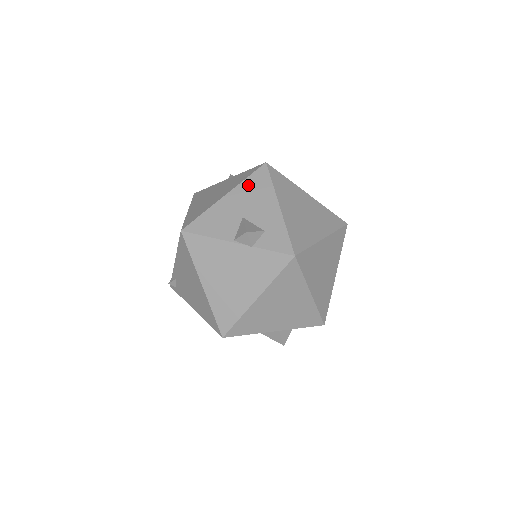
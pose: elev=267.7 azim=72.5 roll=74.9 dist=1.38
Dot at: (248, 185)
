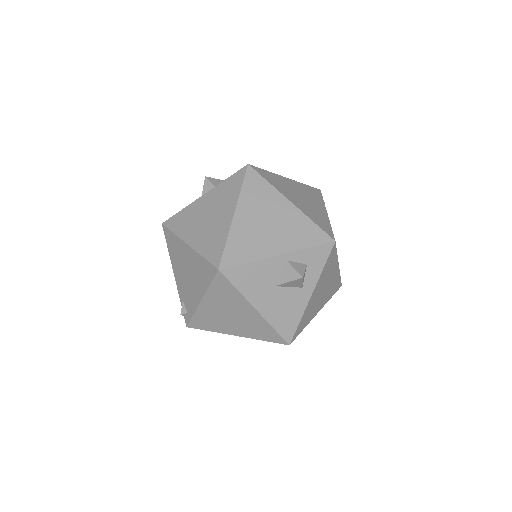
Dot at: occluded
